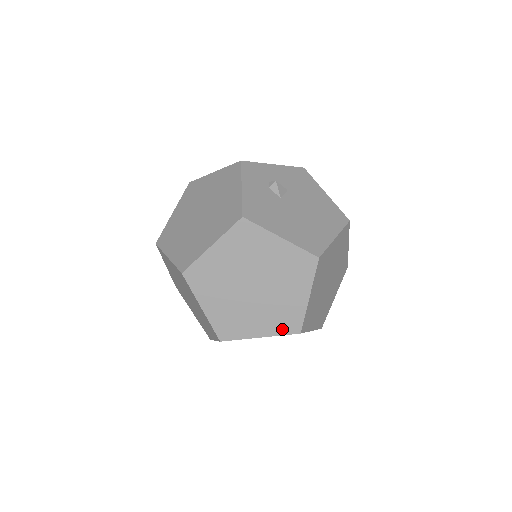
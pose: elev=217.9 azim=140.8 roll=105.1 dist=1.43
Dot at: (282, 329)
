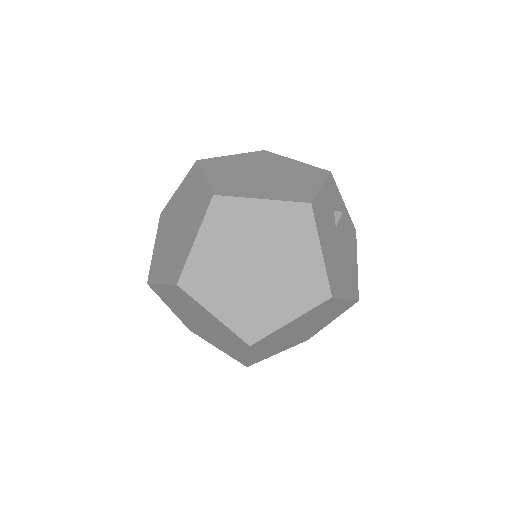
Dot at: (239, 327)
